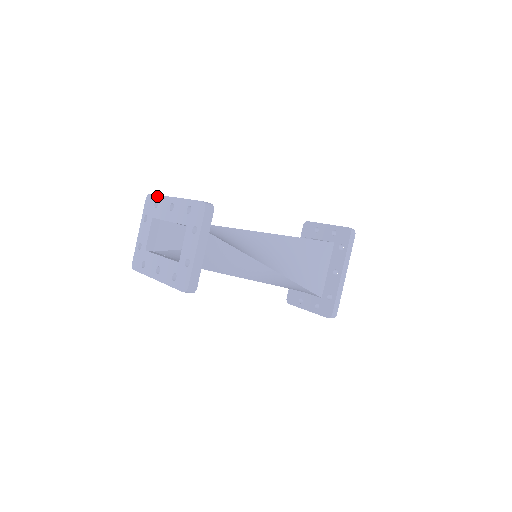
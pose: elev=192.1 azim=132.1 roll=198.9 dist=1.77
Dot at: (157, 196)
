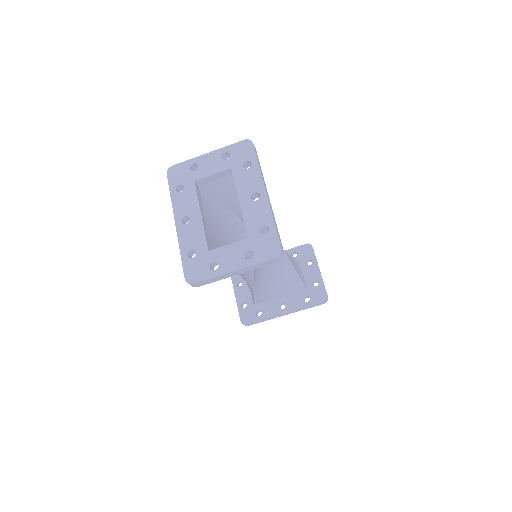
Dot at: (256, 160)
